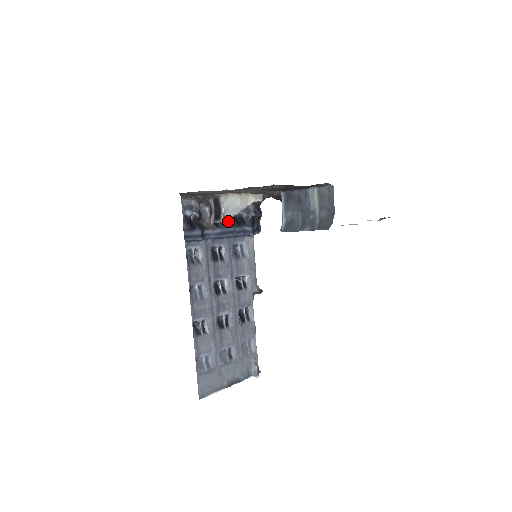
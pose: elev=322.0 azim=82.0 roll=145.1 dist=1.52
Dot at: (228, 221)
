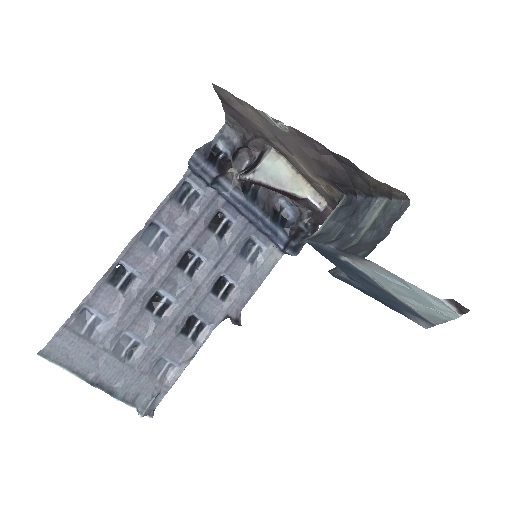
Dot at: (263, 202)
